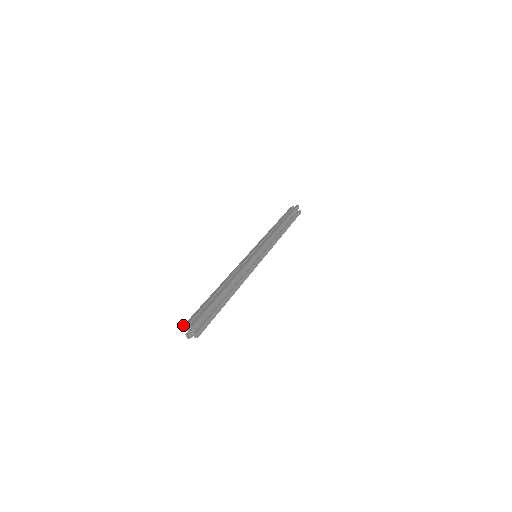
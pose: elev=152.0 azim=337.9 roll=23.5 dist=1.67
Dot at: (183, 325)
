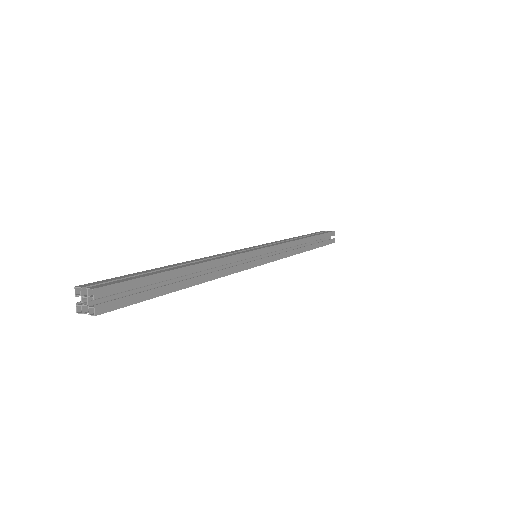
Dot at: occluded
